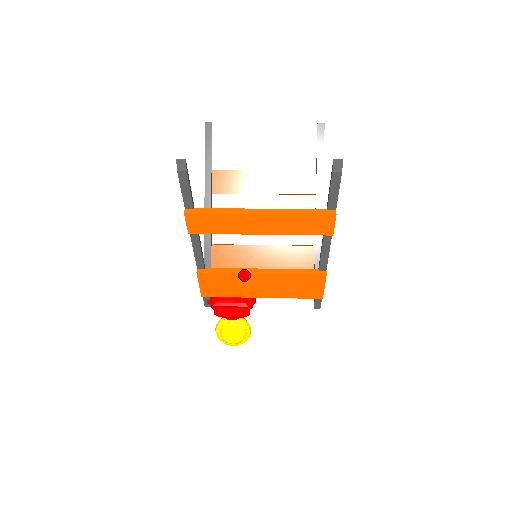
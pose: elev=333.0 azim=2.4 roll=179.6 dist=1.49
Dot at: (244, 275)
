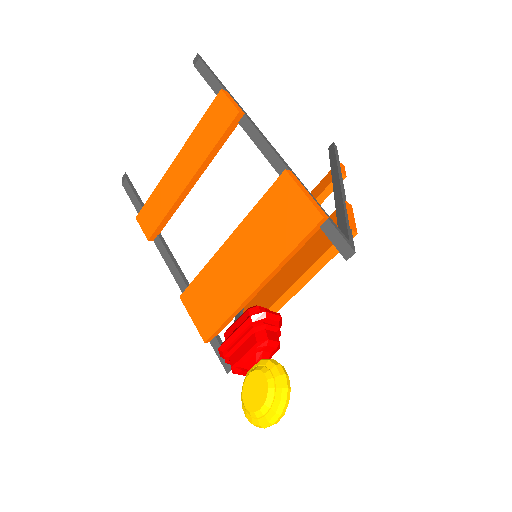
Dot at: (216, 259)
